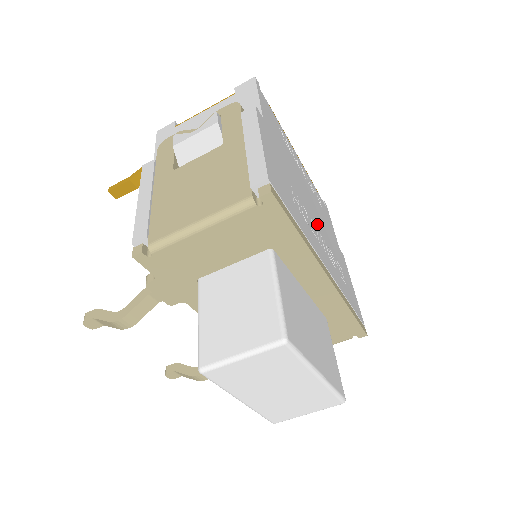
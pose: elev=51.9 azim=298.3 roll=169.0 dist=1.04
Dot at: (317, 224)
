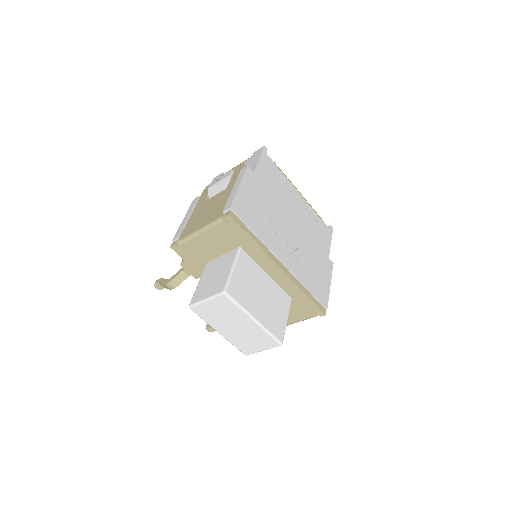
Dot at: (294, 238)
